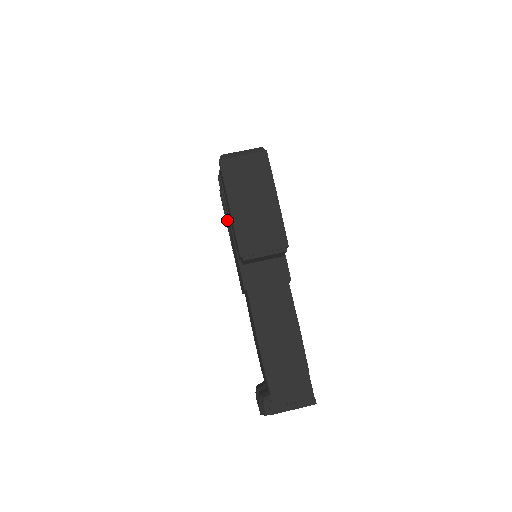
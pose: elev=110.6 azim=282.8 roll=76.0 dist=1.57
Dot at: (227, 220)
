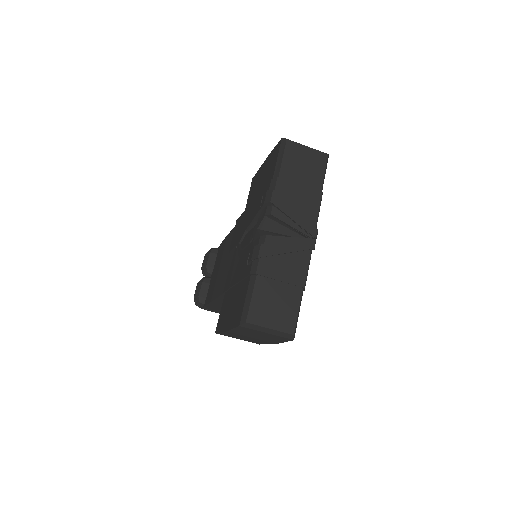
Dot at: occluded
